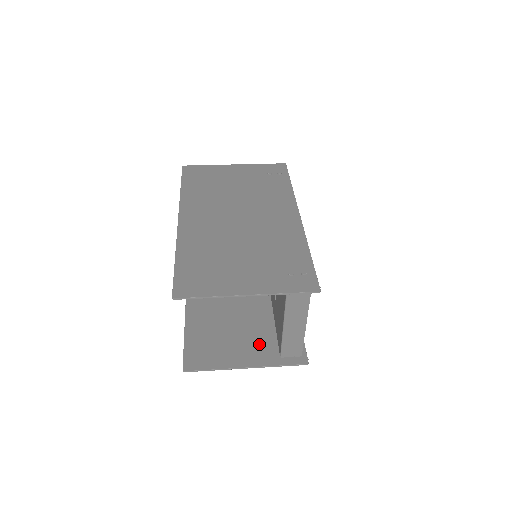
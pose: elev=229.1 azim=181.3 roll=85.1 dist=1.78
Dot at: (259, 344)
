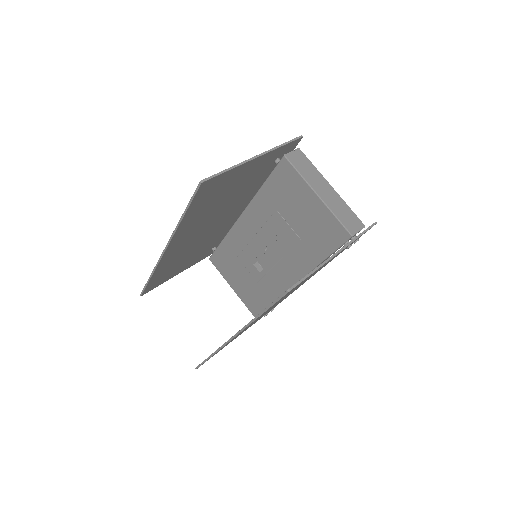
Dot at: occluded
